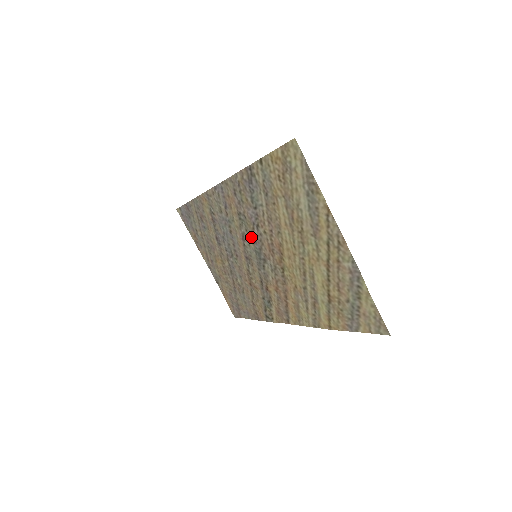
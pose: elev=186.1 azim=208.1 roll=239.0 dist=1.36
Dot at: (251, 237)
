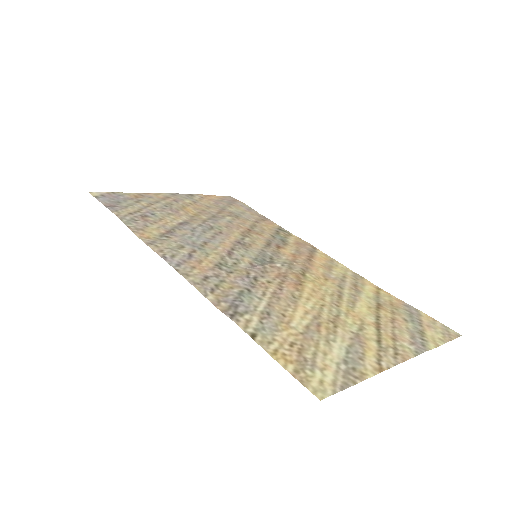
Dot at: (245, 265)
